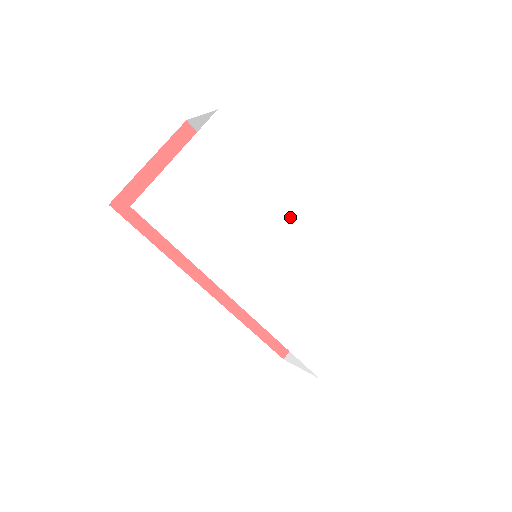
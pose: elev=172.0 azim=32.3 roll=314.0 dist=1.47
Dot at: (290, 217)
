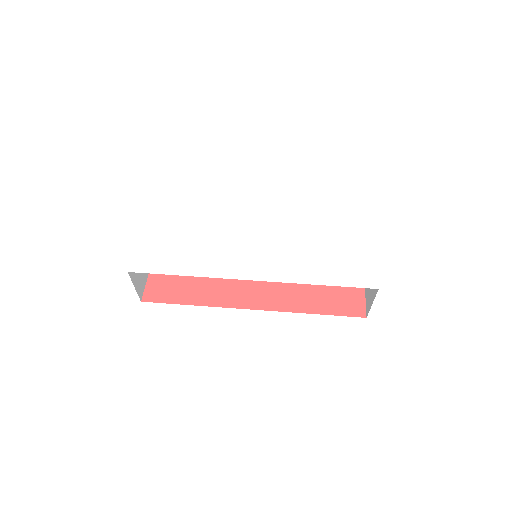
Dot at: (247, 211)
